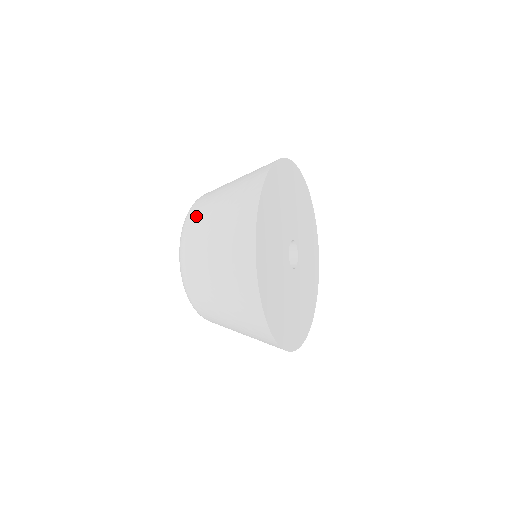
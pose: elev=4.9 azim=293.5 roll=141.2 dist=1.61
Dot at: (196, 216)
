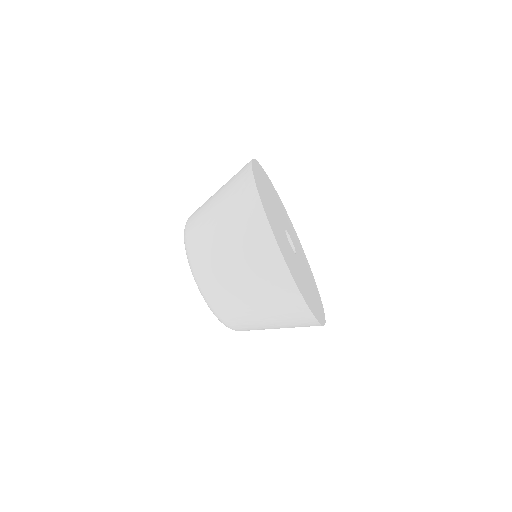
Dot at: occluded
